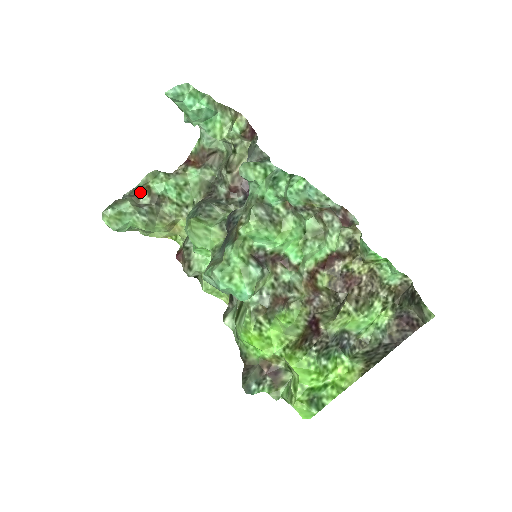
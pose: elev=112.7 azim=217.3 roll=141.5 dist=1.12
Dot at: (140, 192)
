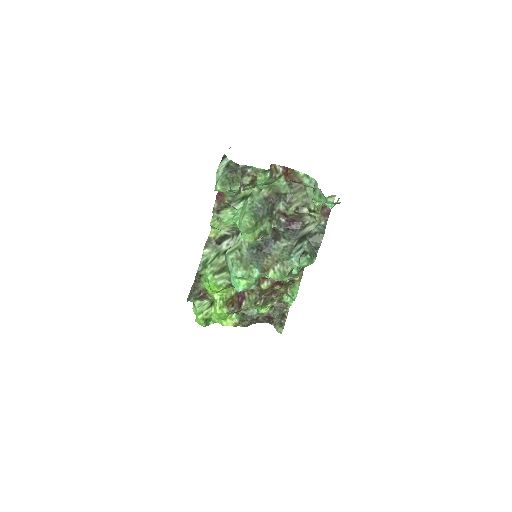
Dot at: (249, 174)
